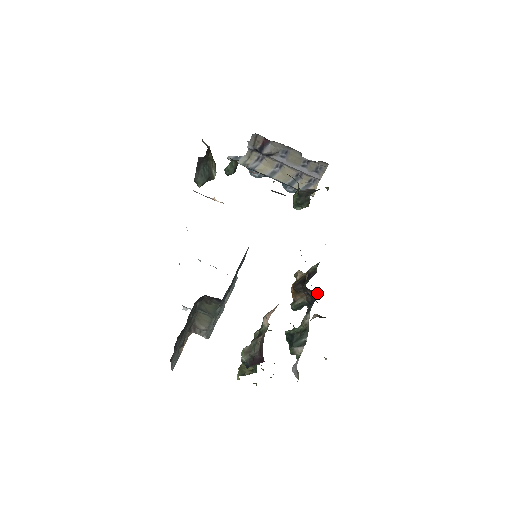
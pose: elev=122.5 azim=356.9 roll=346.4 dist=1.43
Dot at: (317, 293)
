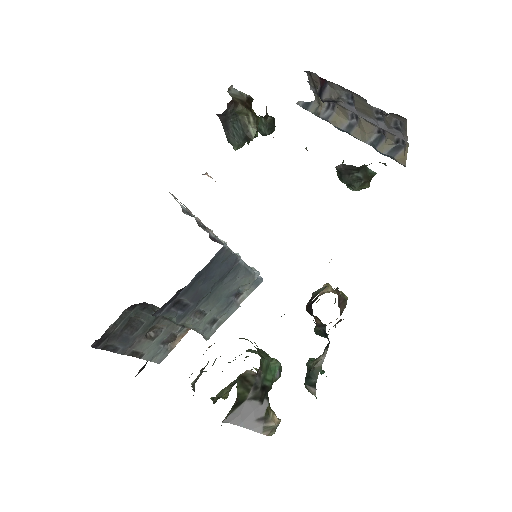
Dot at: (324, 328)
